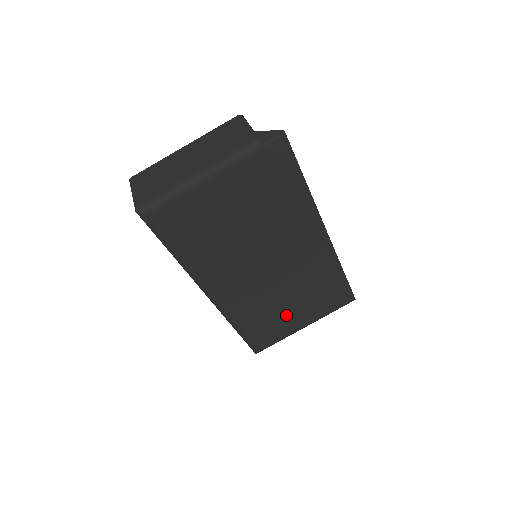
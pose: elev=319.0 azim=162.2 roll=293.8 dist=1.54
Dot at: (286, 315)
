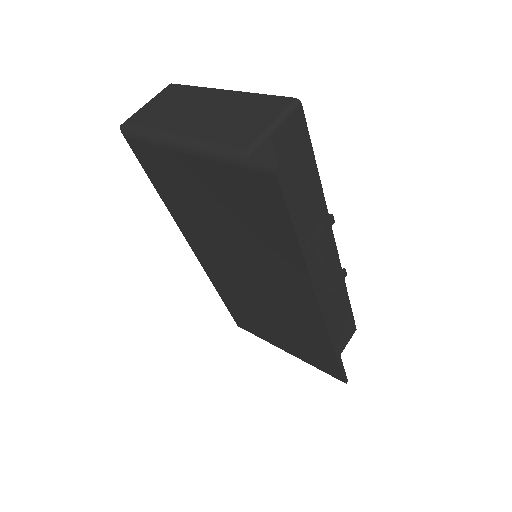
Dot at: (266, 327)
